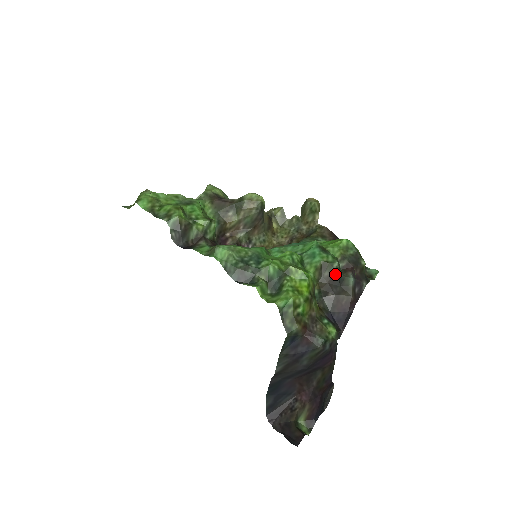
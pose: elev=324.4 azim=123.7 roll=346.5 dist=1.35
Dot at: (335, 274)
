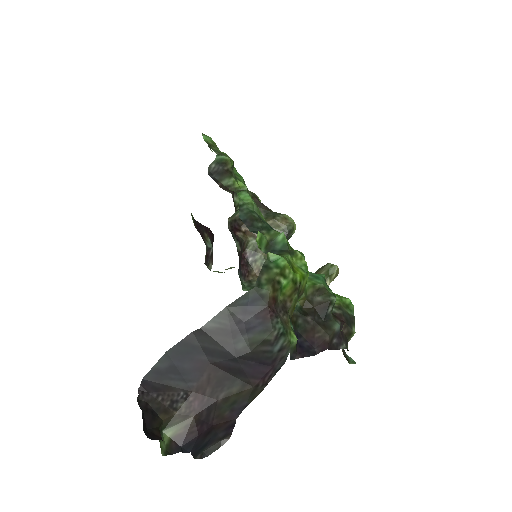
Dot at: (327, 305)
